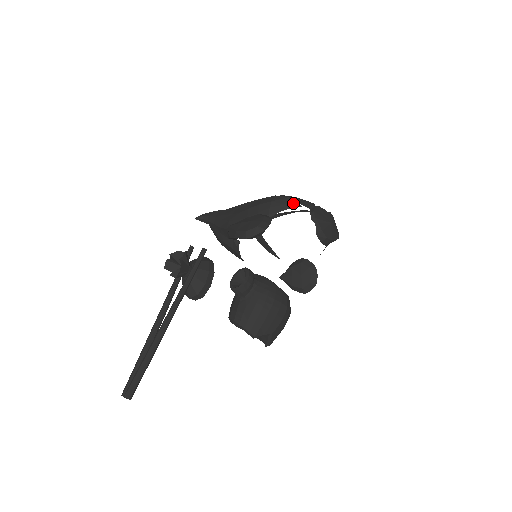
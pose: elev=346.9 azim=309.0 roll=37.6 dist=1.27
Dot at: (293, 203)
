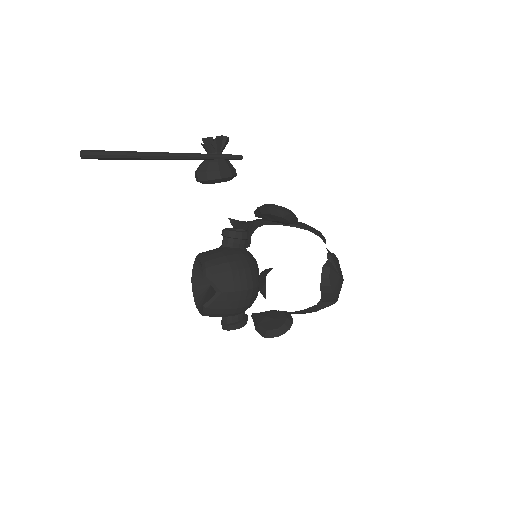
Dot at: (321, 235)
